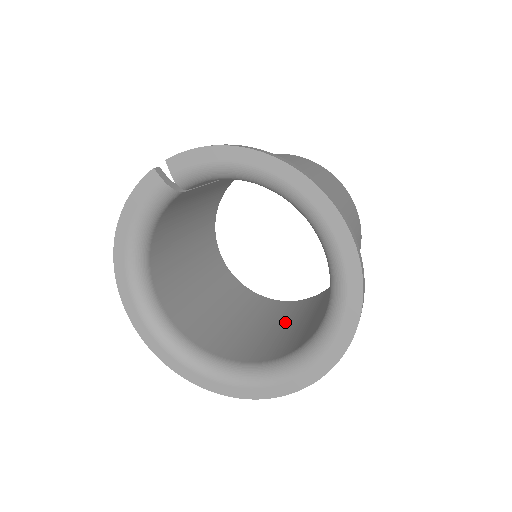
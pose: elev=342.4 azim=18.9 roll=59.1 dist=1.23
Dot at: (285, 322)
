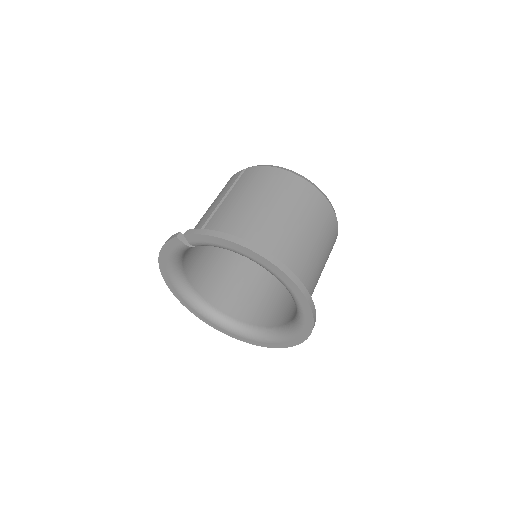
Dot at: occluded
